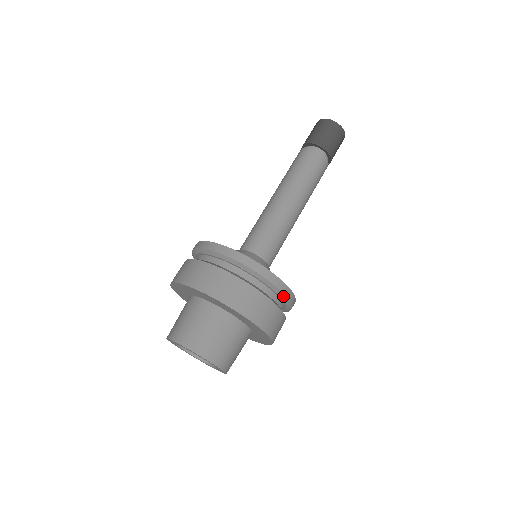
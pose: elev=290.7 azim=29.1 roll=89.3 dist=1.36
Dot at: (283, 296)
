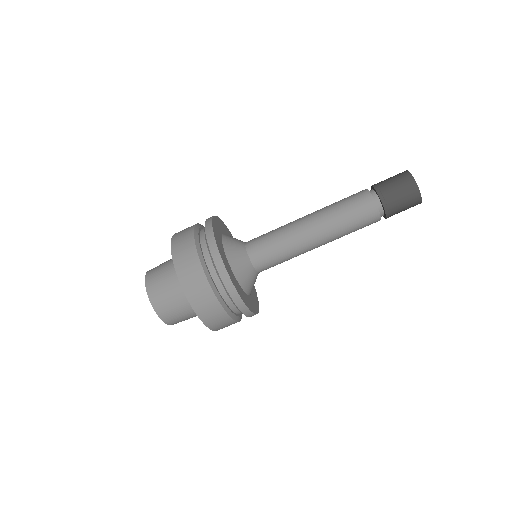
Dot at: occluded
